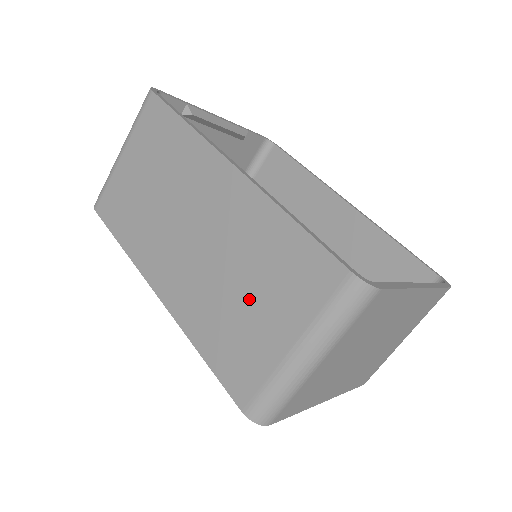
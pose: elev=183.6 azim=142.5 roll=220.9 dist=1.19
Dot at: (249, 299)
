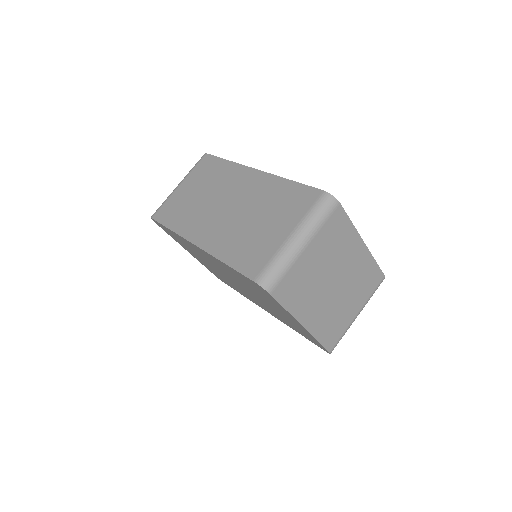
Dot at: (262, 223)
